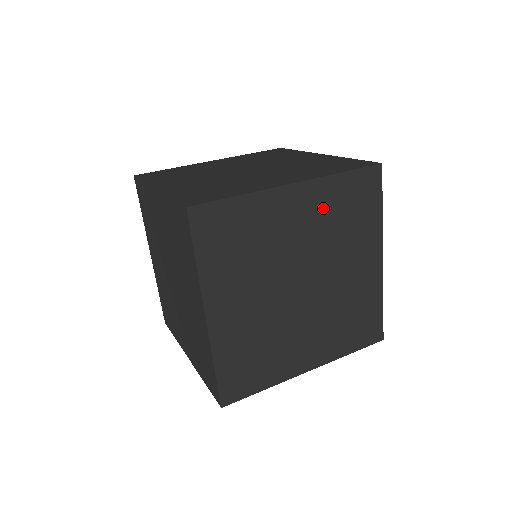
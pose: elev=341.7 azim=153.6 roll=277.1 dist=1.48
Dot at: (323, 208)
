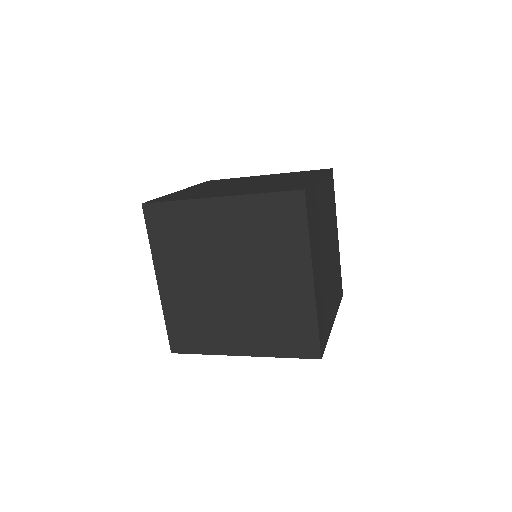
Dot at: (246, 221)
